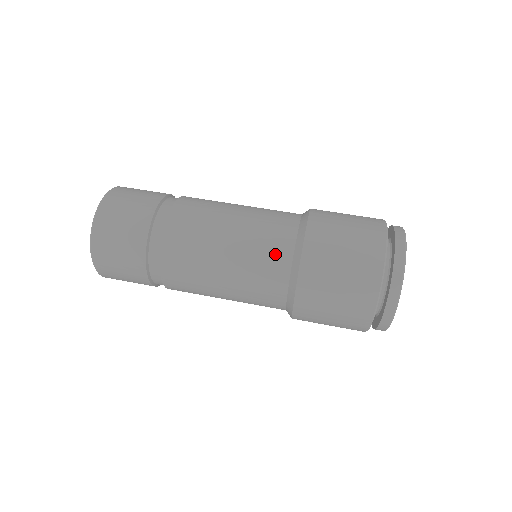
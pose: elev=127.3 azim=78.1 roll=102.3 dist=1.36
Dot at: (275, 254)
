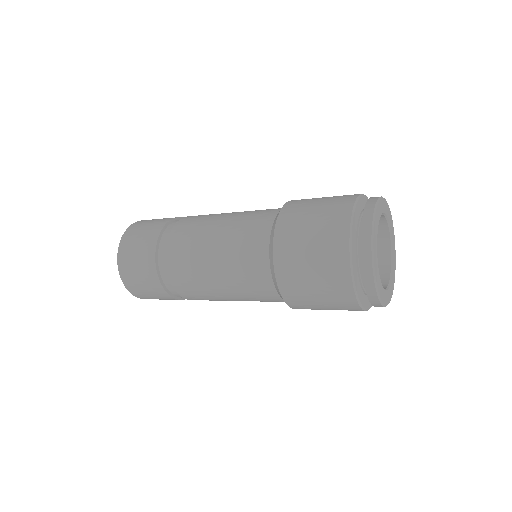
Dot at: (254, 253)
